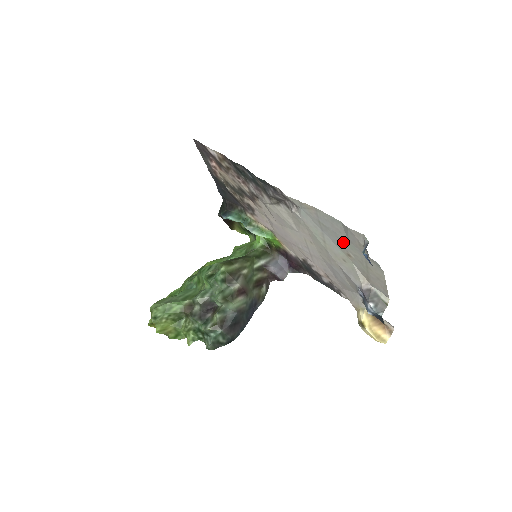
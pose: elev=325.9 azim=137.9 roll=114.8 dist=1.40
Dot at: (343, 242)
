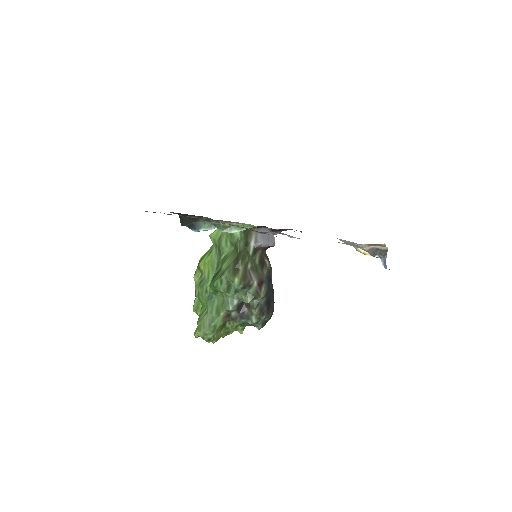
Dot at: occluded
